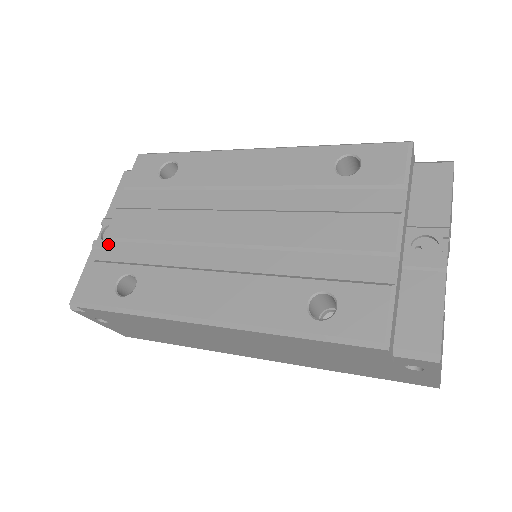
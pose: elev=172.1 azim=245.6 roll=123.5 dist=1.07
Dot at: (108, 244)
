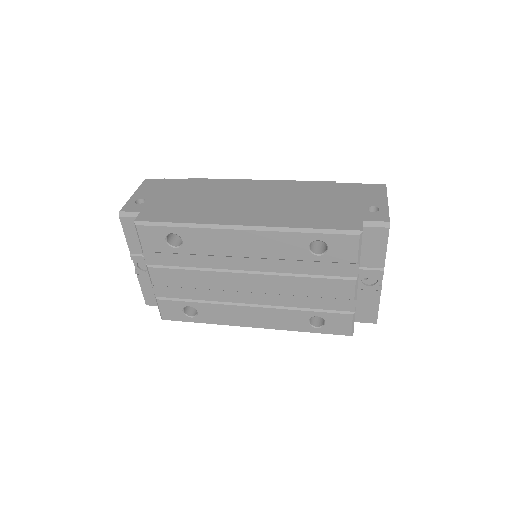
Dot at: (158, 288)
